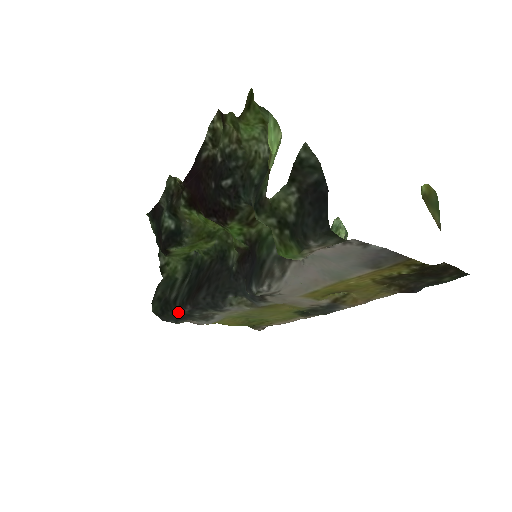
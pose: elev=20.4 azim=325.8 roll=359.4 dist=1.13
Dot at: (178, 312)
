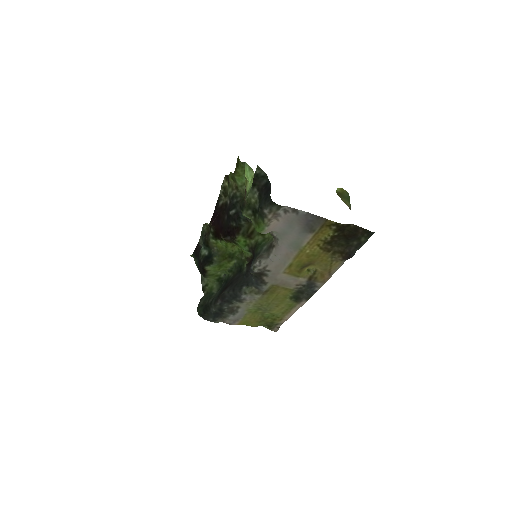
Dot at: (214, 308)
